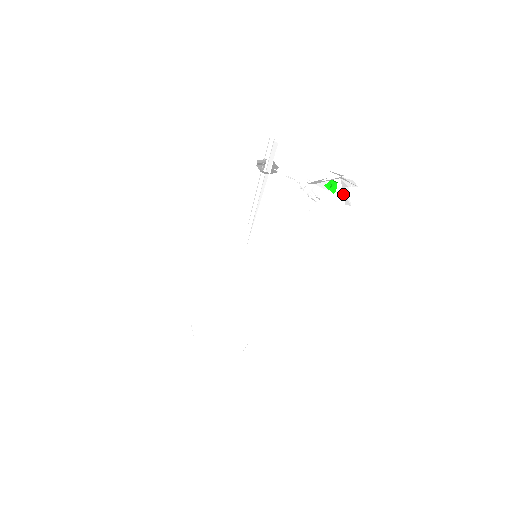
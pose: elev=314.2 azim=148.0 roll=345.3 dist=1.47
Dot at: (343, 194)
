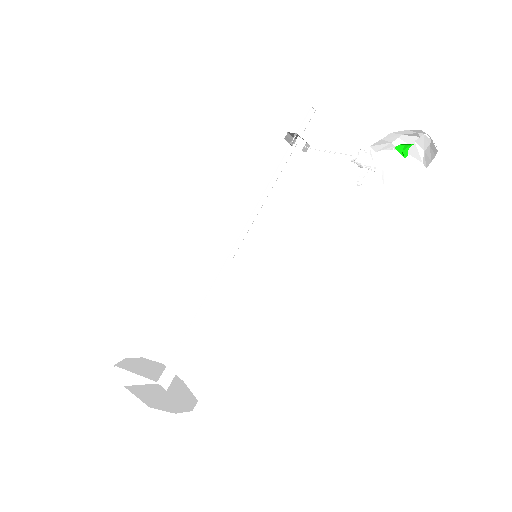
Dot at: (398, 174)
